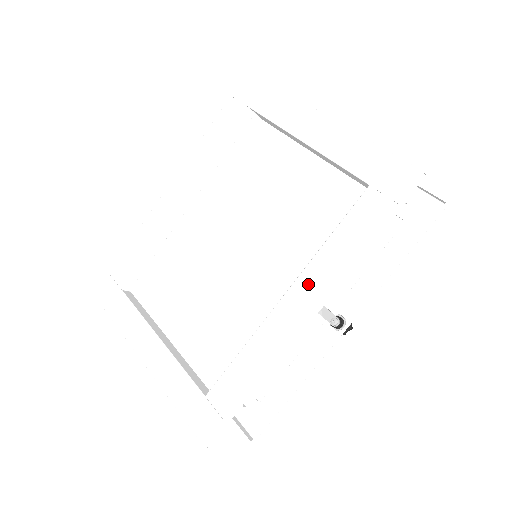
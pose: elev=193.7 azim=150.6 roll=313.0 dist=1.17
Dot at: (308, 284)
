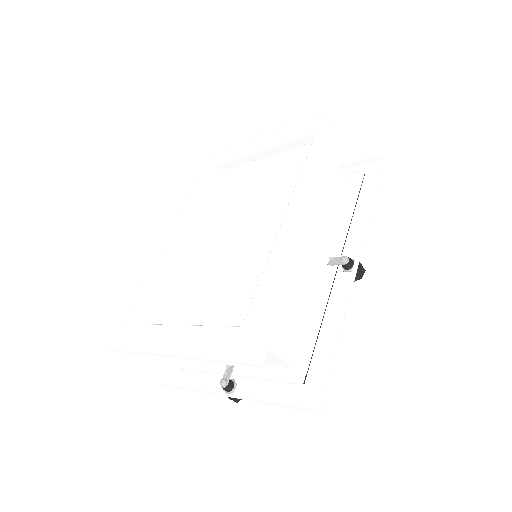
Dot at: (299, 198)
